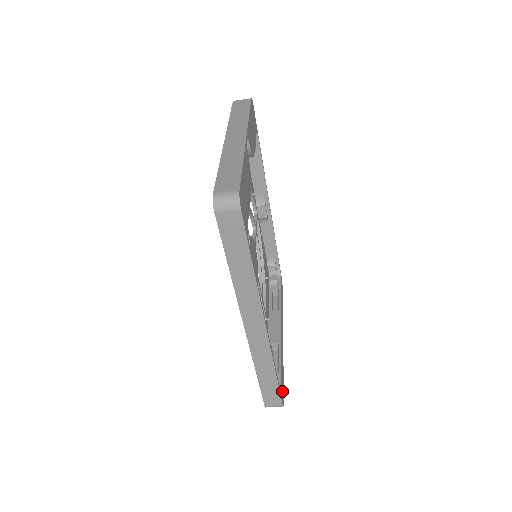
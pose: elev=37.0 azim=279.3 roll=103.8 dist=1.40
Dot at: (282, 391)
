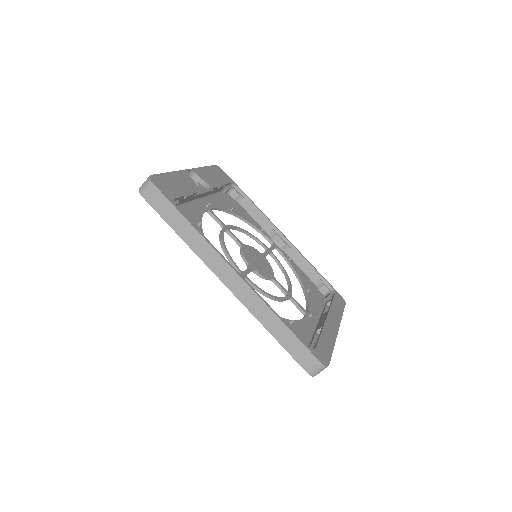
Dot at: (321, 354)
